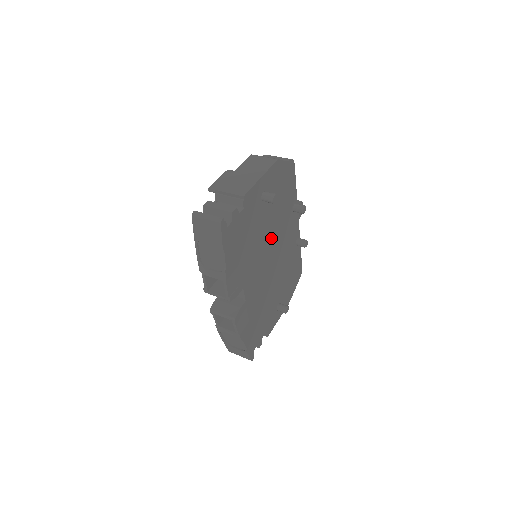
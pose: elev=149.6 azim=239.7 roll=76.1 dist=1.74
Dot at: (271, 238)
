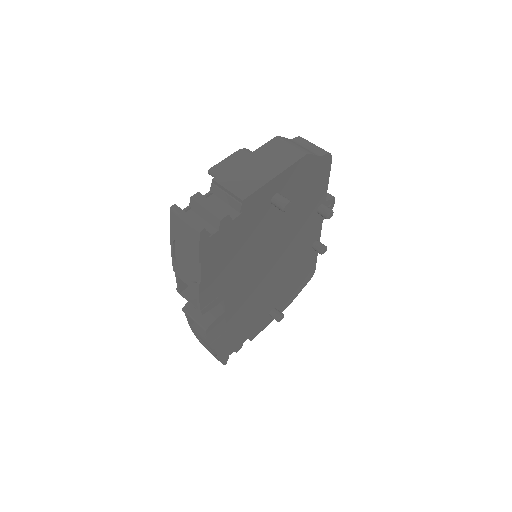
Dot at: (277, 243)
